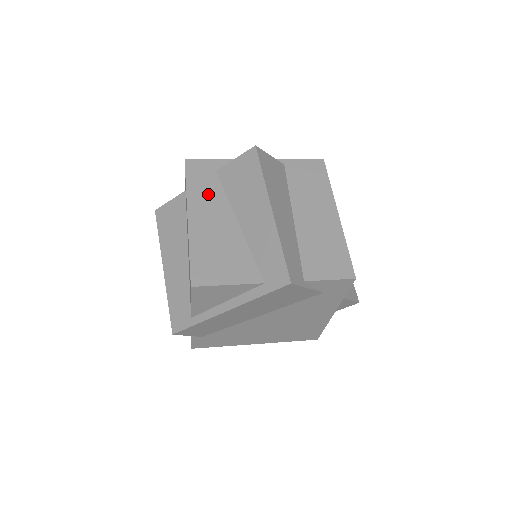
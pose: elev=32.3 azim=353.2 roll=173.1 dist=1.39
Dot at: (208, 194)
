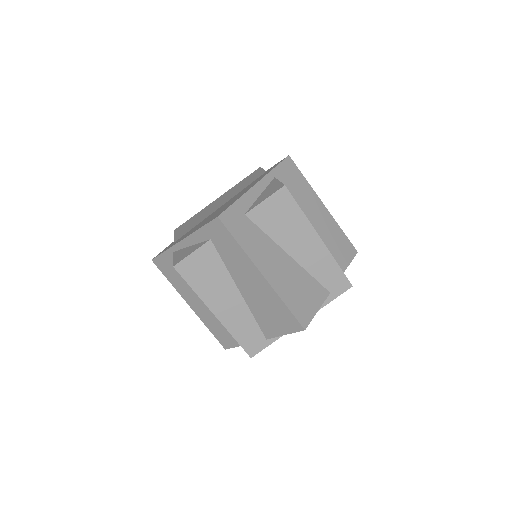
Dot at: (257, 243)
